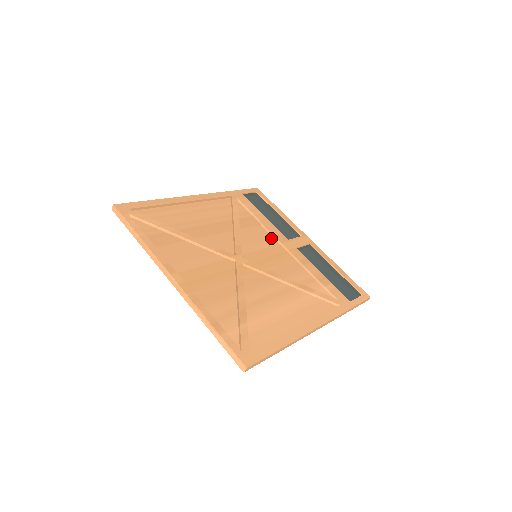
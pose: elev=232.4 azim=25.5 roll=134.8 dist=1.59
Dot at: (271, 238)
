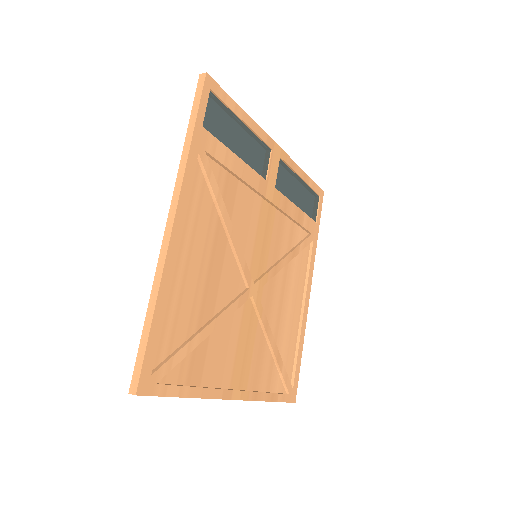
Dot at: (254, 197)
